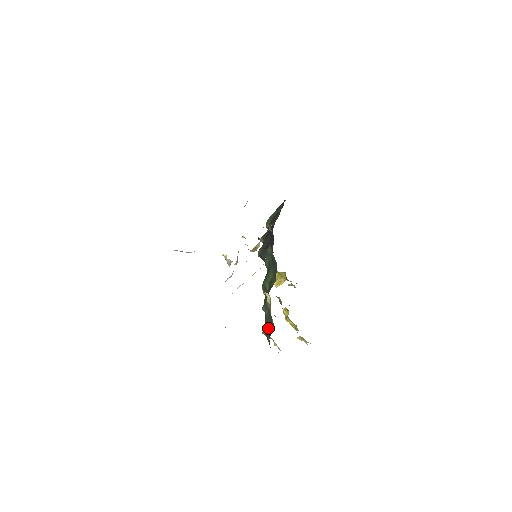
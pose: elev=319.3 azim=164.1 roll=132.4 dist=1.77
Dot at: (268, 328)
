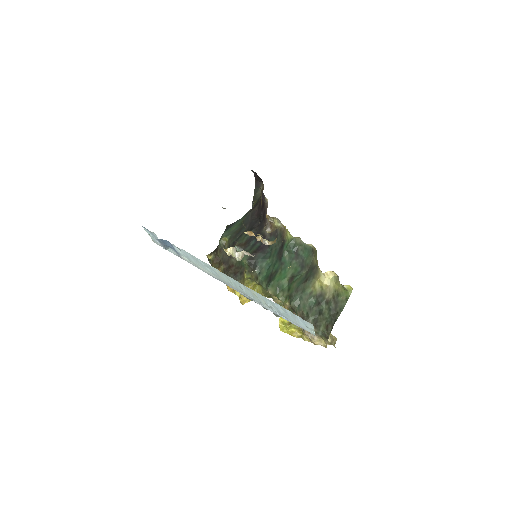
Dot at: (317, 316)
